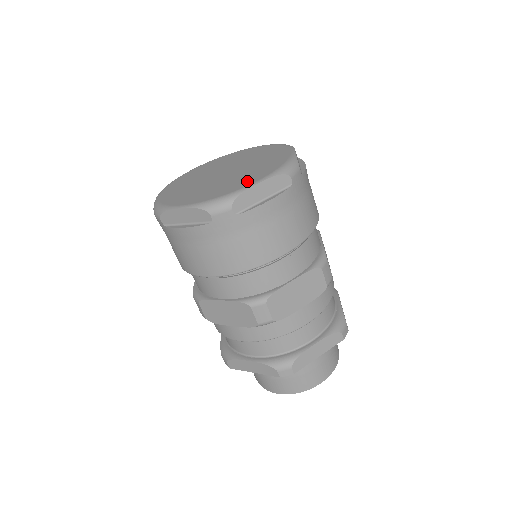
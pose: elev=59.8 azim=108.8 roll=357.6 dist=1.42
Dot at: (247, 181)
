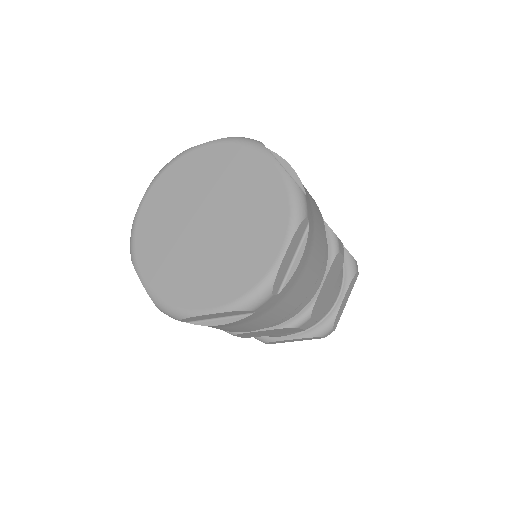
Dot at: (266, 250)
